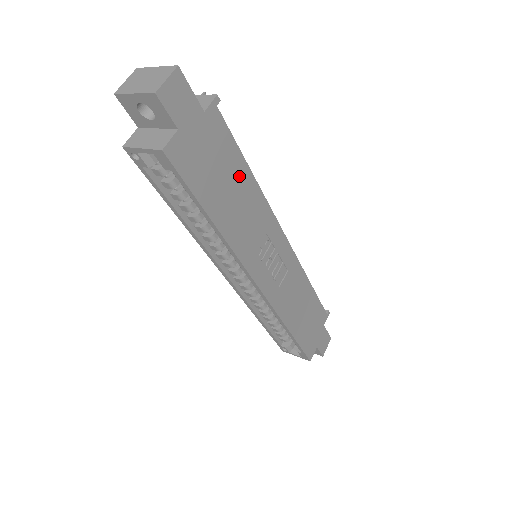
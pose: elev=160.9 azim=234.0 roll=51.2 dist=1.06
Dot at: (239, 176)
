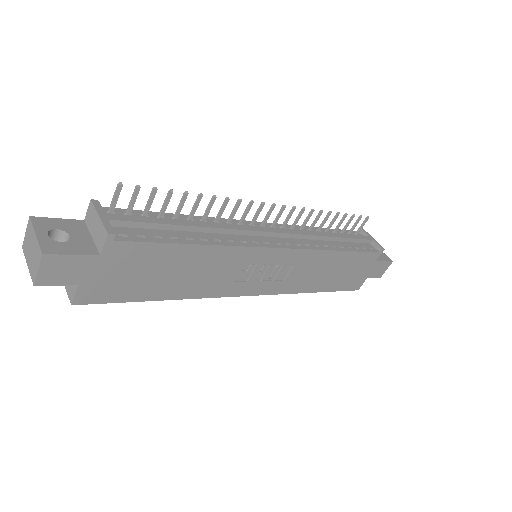
Dot at: (180, 258)
